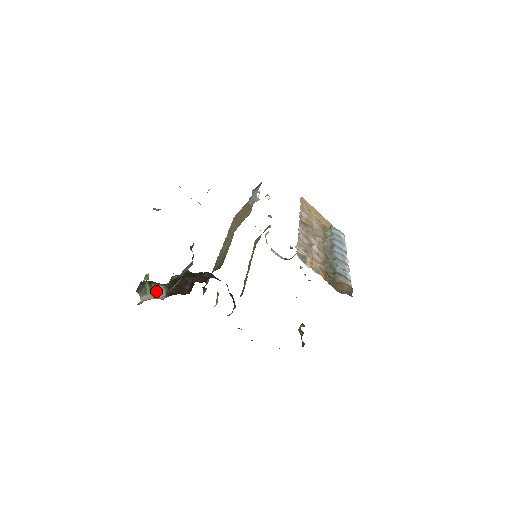
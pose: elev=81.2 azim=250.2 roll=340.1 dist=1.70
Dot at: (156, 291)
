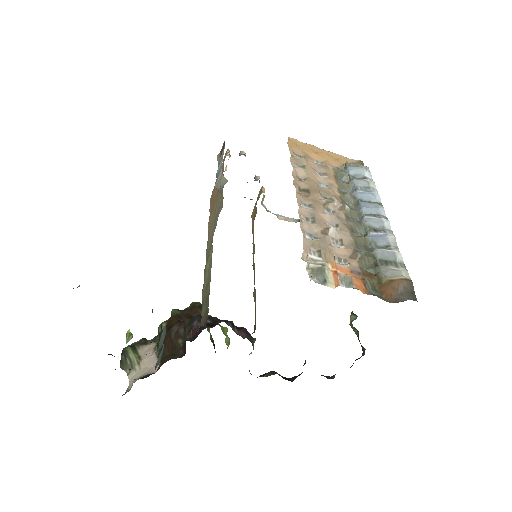
Dot at: (144, 359)
